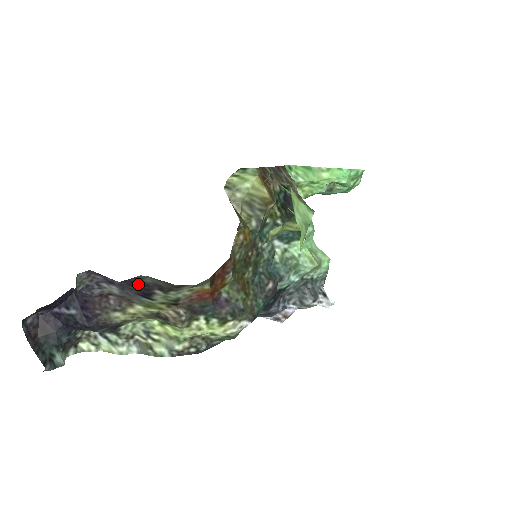
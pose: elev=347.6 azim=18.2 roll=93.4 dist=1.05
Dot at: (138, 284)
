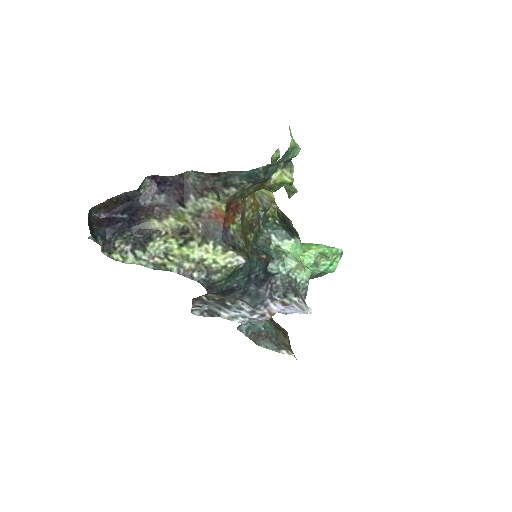
Dot at: (182, 185)
